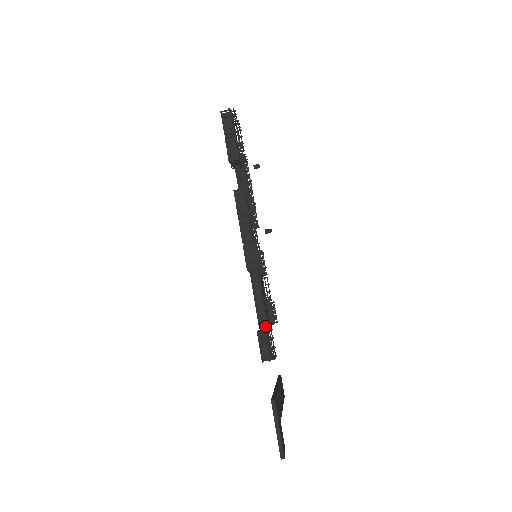
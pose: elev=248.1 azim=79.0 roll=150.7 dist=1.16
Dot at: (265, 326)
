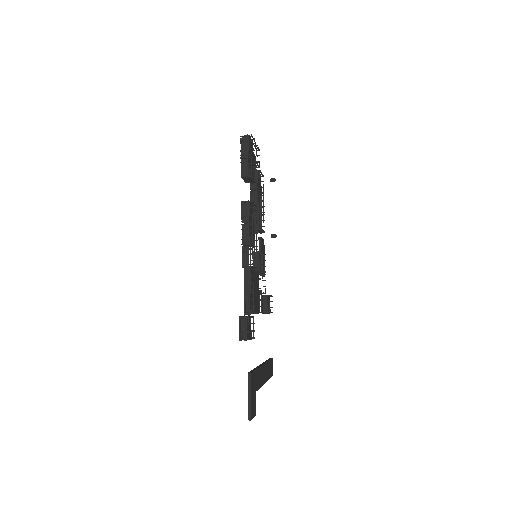
Dot at: (249, 313)
